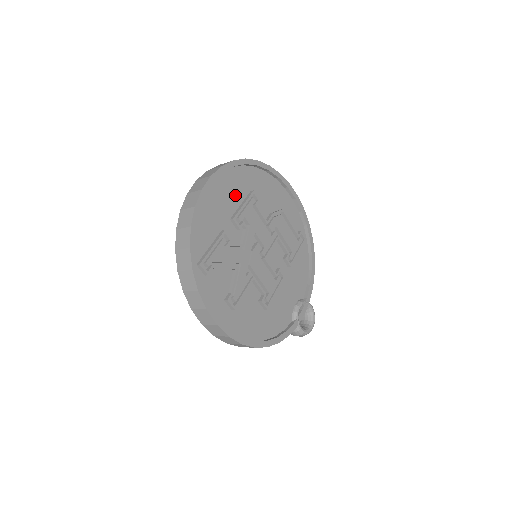
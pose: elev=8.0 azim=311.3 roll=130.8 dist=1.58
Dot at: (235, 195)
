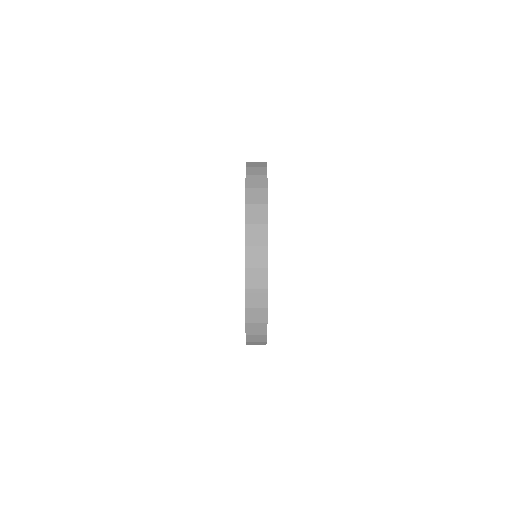
Dot at: occluded
